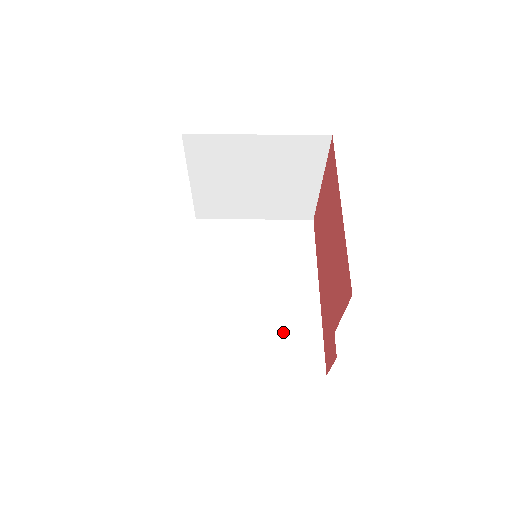
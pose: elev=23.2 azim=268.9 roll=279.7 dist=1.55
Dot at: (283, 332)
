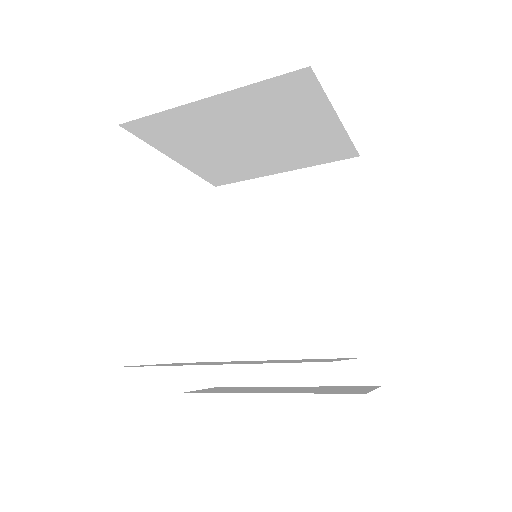
Dot at: (324, 329)
